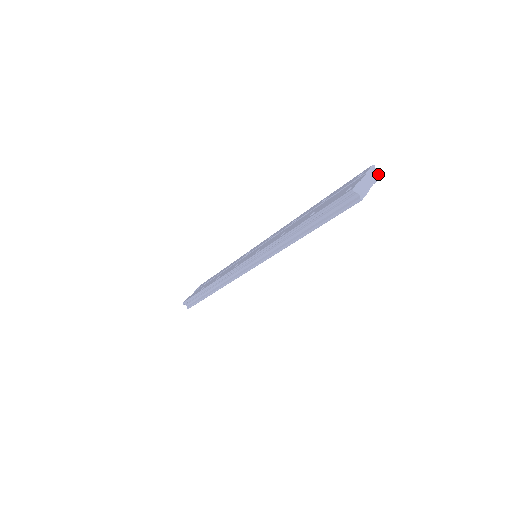
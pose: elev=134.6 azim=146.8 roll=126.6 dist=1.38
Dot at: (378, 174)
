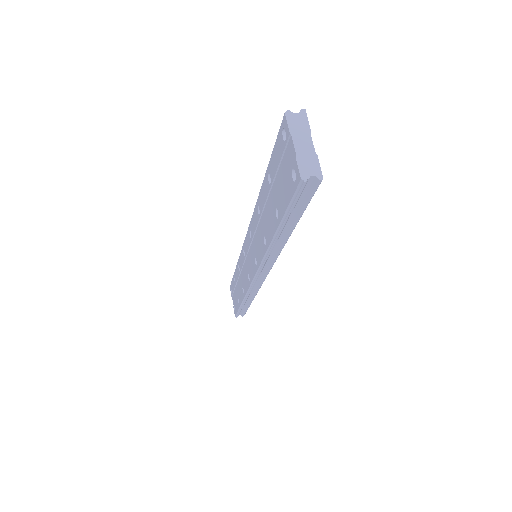
Dot at: (301, 115)
